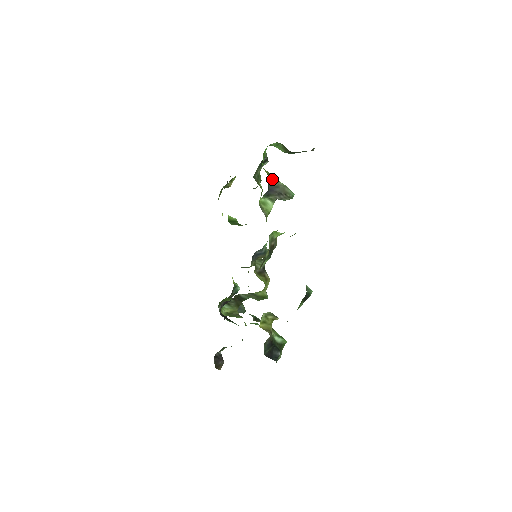
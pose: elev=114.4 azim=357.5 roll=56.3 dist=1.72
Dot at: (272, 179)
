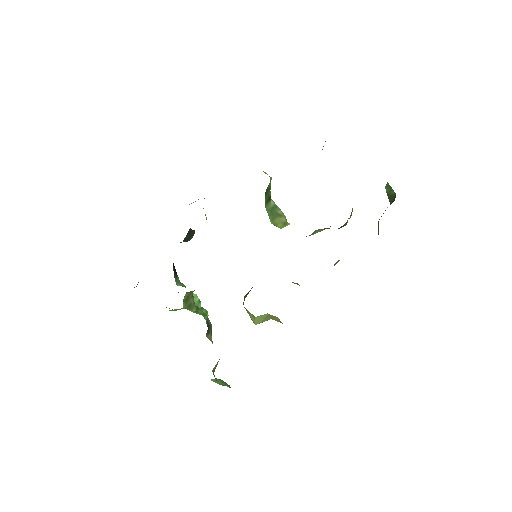
Dot at: occluded
